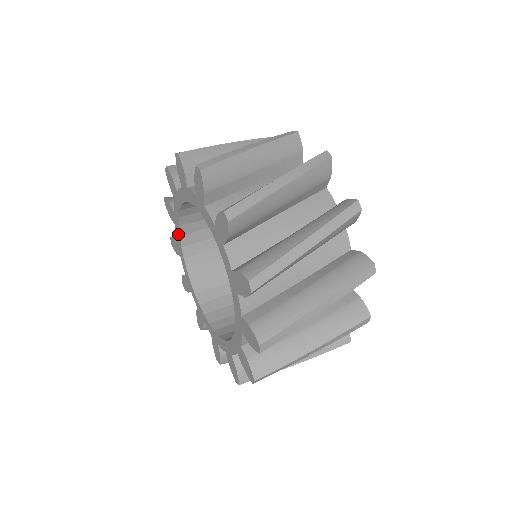
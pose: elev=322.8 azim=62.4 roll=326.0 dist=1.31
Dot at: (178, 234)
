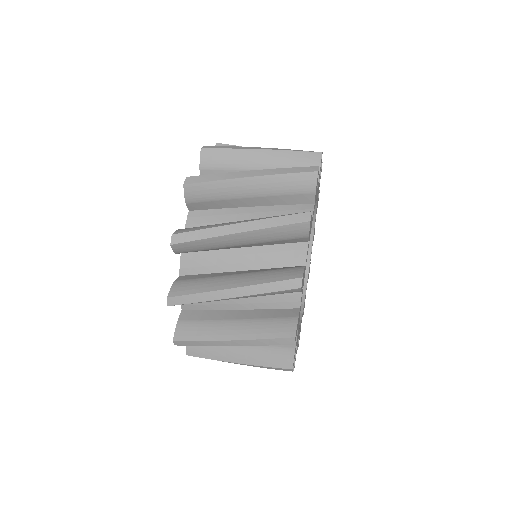
Dot at: occluded
